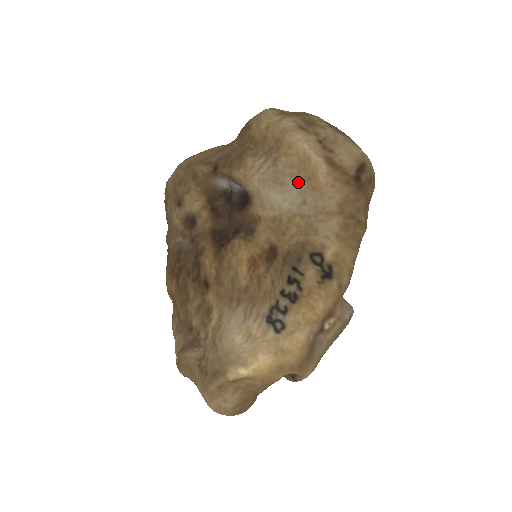
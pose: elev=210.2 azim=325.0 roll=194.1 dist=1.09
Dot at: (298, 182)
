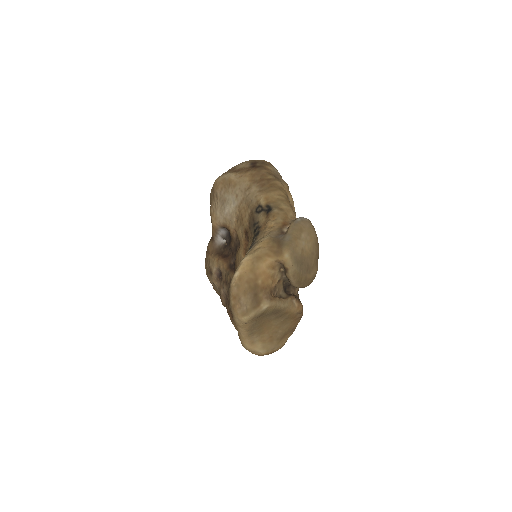
Dot at: (228, 191)
